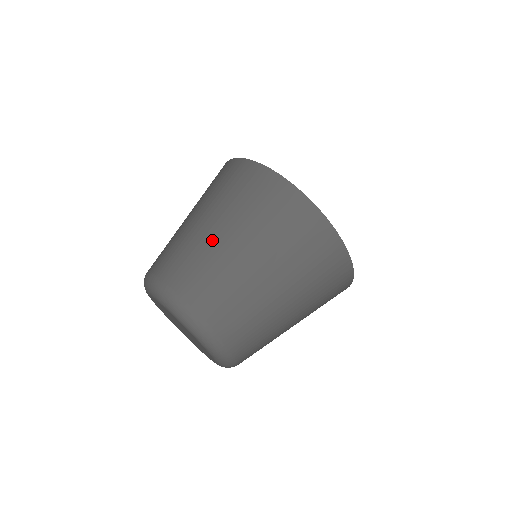
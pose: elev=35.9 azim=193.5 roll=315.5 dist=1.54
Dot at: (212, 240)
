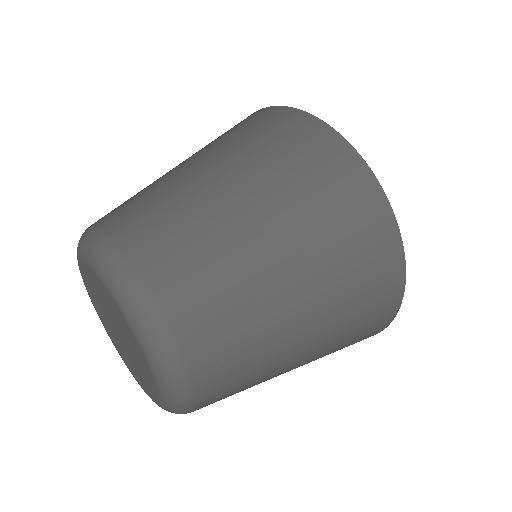
Dot at: (232, 217)
